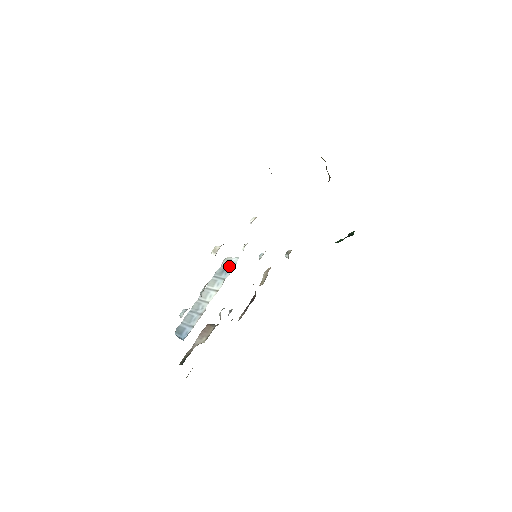
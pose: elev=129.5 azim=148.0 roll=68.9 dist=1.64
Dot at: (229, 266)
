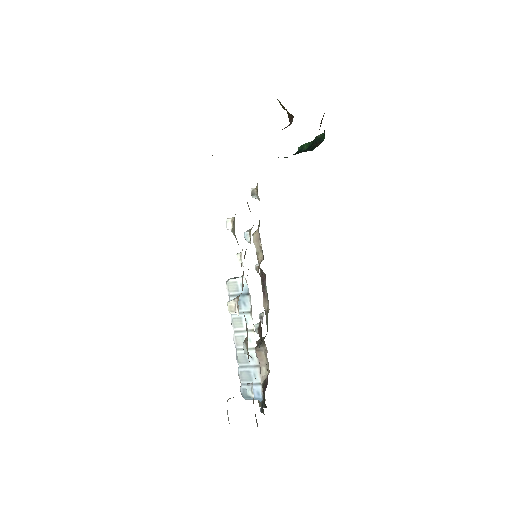
Dot at: occluded
